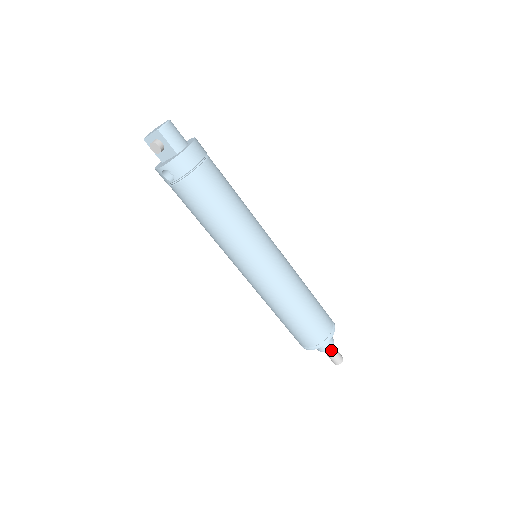
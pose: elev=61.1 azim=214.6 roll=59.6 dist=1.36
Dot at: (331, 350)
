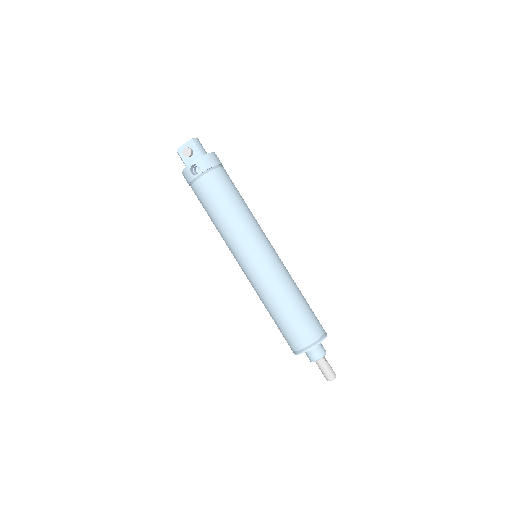
Dot at: (324, 360)
